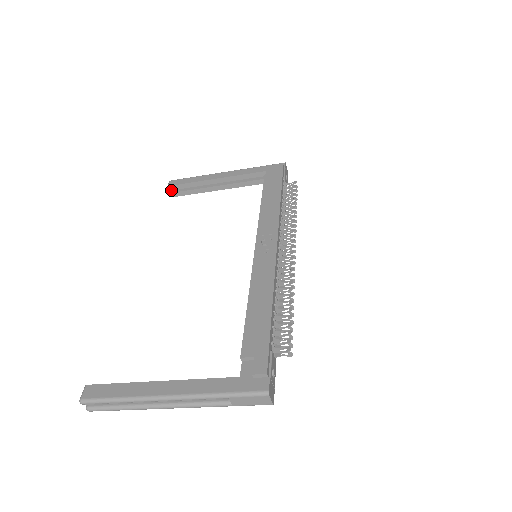
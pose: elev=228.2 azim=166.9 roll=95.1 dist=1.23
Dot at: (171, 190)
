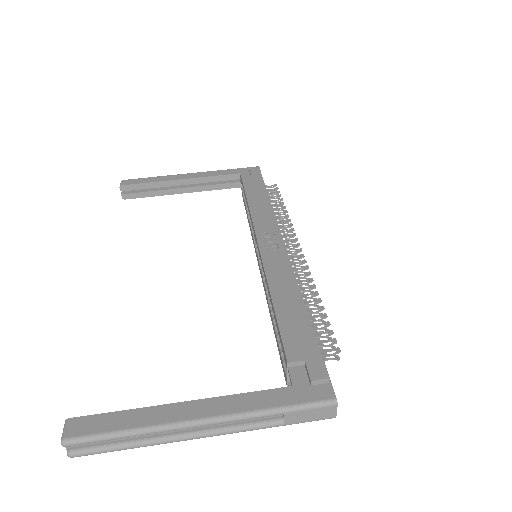
Dot at: (123, 191)
